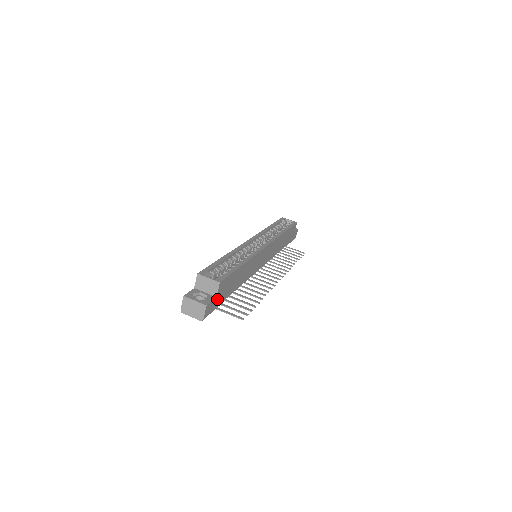
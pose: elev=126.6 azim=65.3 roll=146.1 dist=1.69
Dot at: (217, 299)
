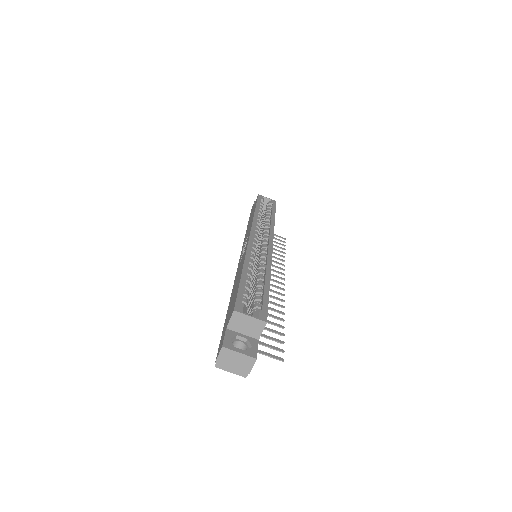
Dot at: occluded
